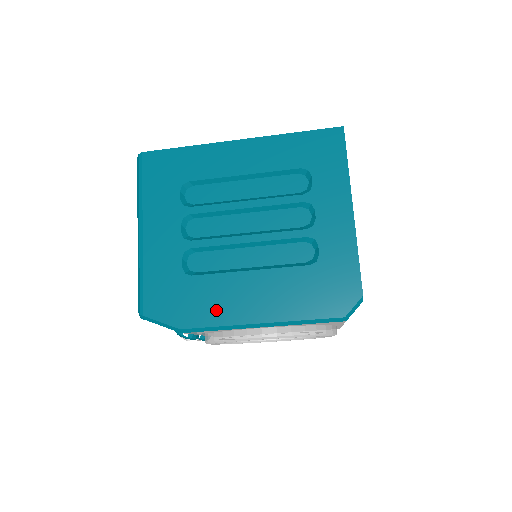
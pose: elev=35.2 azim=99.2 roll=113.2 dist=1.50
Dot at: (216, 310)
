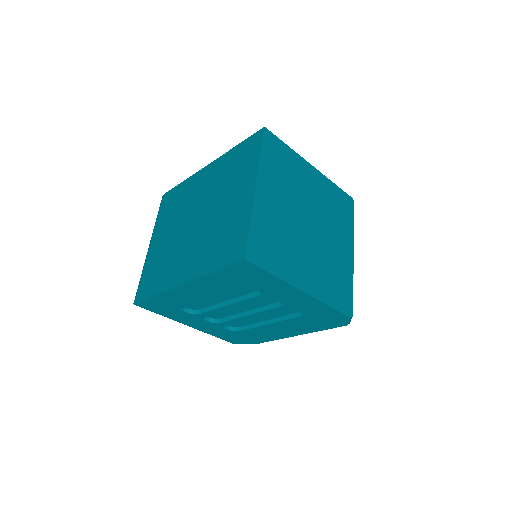
Dot at: (269, 337)
